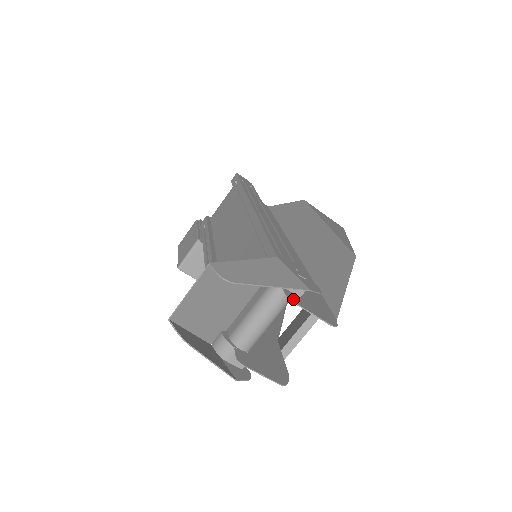
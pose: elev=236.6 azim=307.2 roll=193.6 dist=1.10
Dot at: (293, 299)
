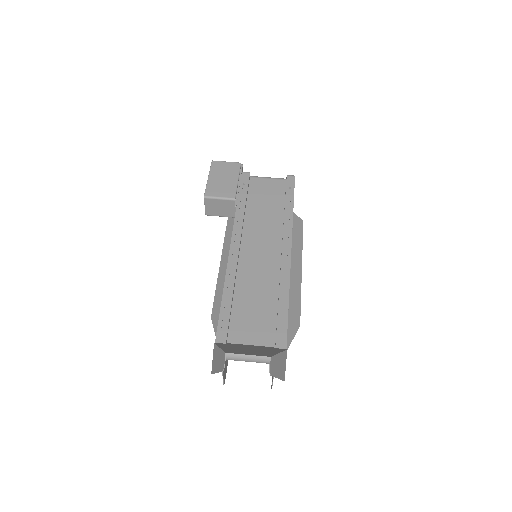
Dot at: occluded
